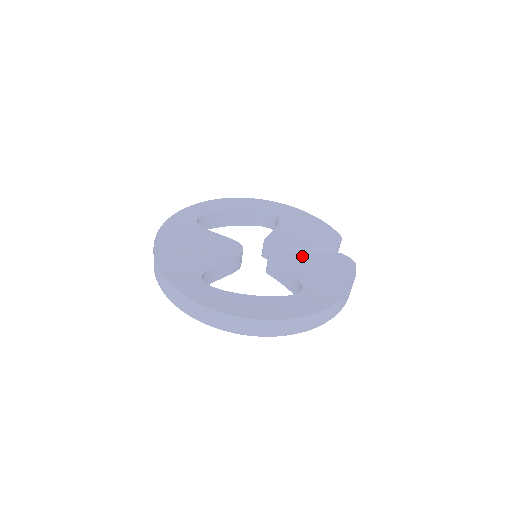
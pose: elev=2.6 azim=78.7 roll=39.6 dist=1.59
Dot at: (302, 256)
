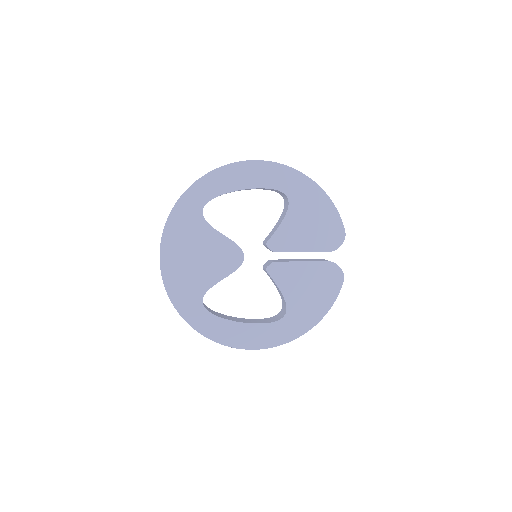
Dot at: (297, 269)
